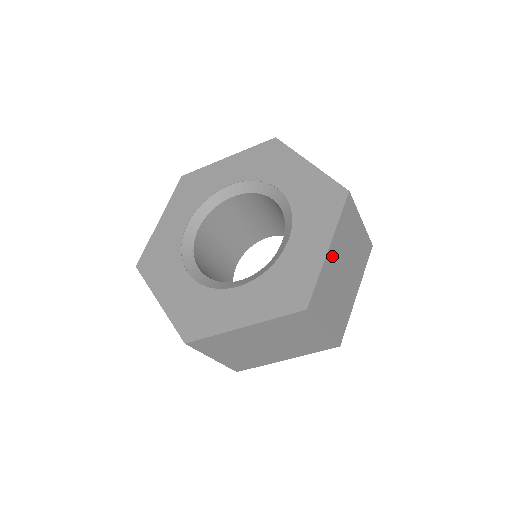
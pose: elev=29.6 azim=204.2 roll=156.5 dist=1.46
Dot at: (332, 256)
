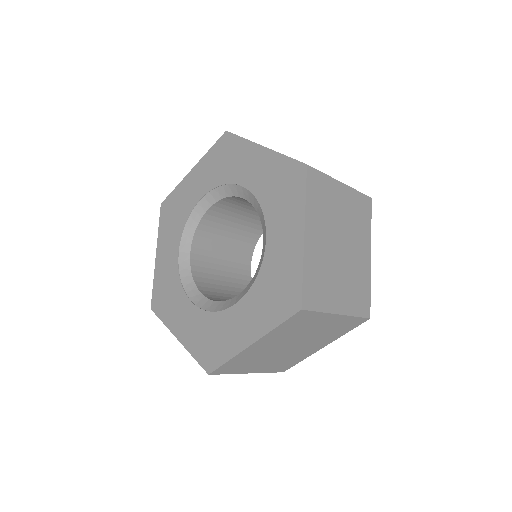
Dot at: (313, 241)
